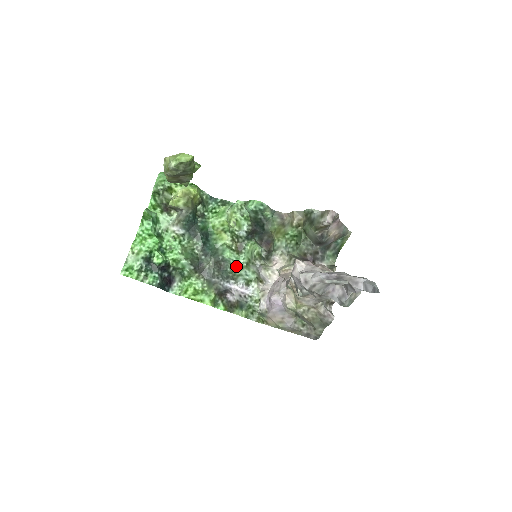
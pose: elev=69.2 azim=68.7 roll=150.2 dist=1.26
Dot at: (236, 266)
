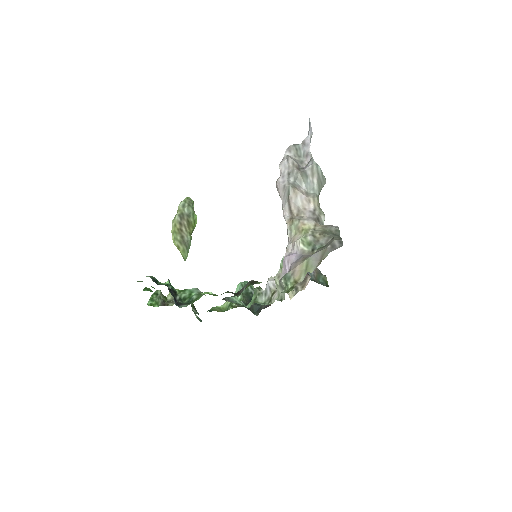
Dot at: (244, 305)
